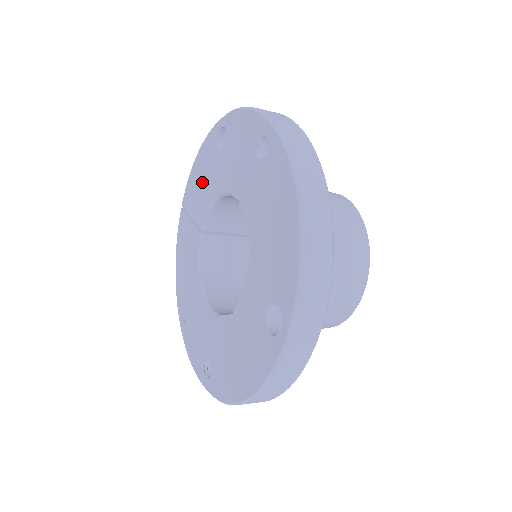
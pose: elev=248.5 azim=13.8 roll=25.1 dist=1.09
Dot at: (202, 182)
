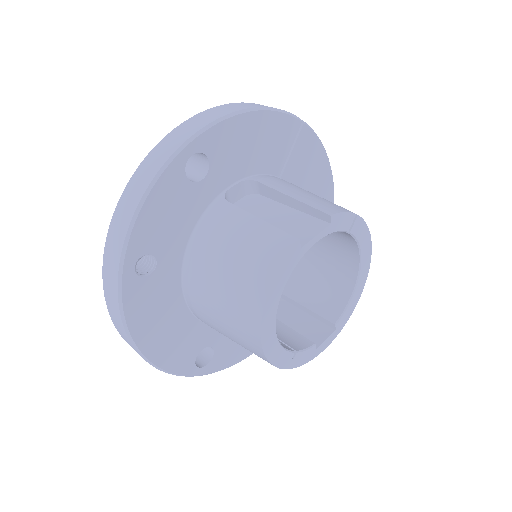
Dot at: occluded
